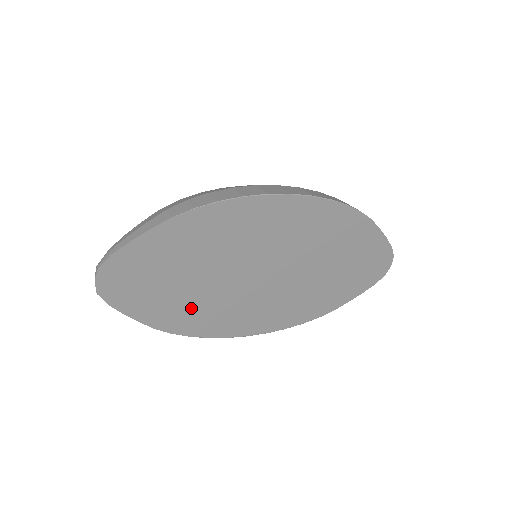
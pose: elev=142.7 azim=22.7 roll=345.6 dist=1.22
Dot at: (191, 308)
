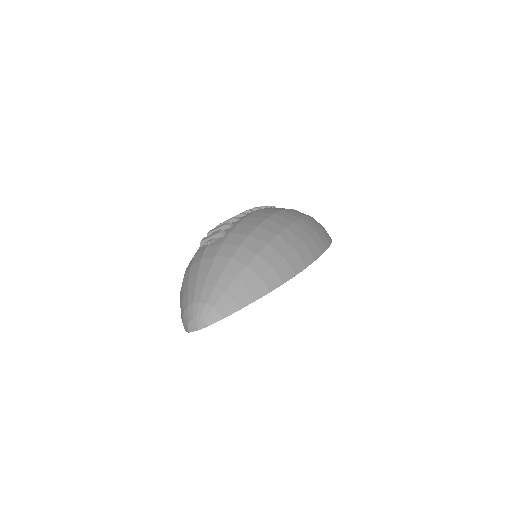
Dot at: occluded
